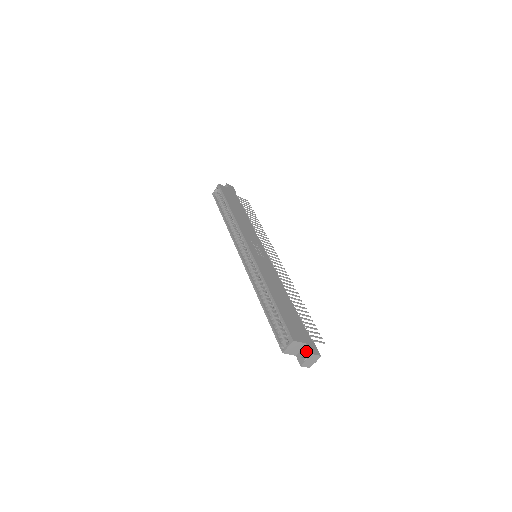
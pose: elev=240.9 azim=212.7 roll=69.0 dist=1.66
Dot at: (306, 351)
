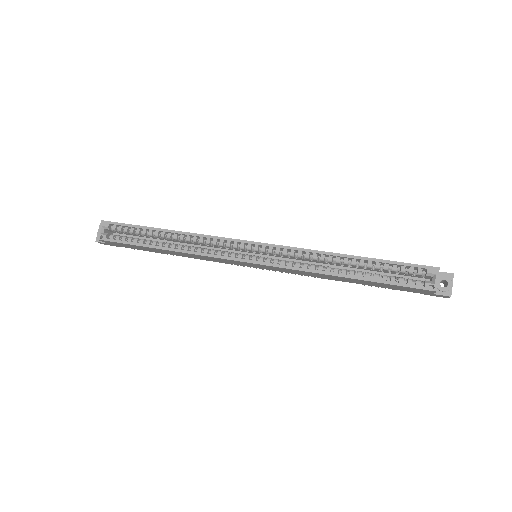
Dot at: (445, 276)
